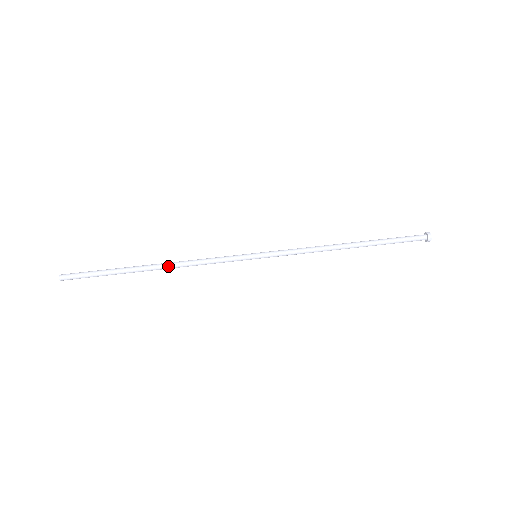
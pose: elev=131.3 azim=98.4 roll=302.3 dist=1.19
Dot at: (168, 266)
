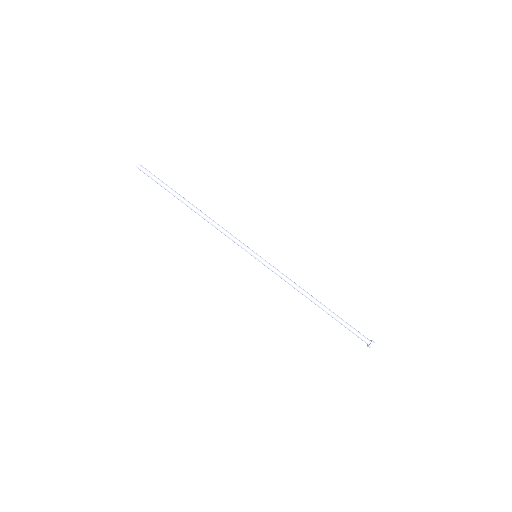
Dot at: occluded
